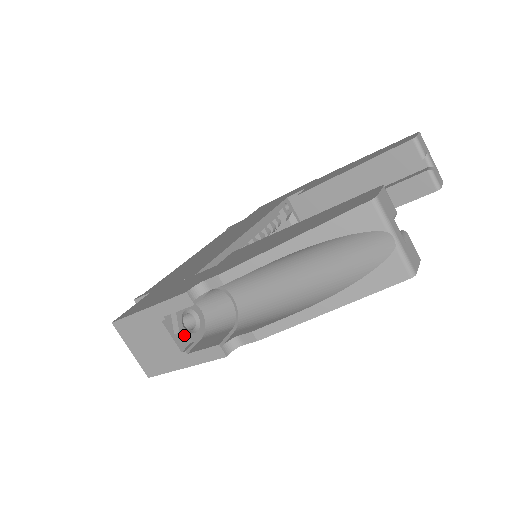
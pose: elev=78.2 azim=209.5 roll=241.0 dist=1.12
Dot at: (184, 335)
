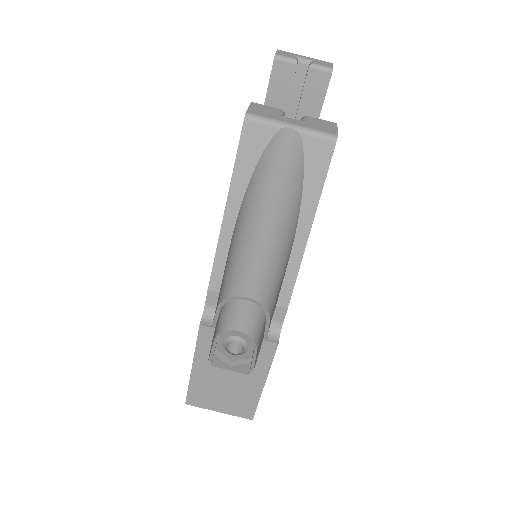
Dot at: (238, 360)
